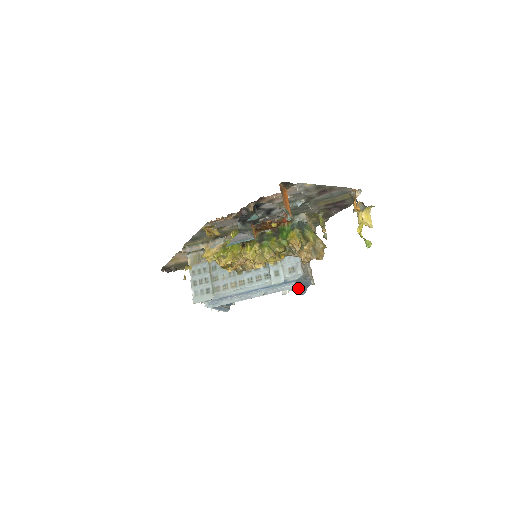
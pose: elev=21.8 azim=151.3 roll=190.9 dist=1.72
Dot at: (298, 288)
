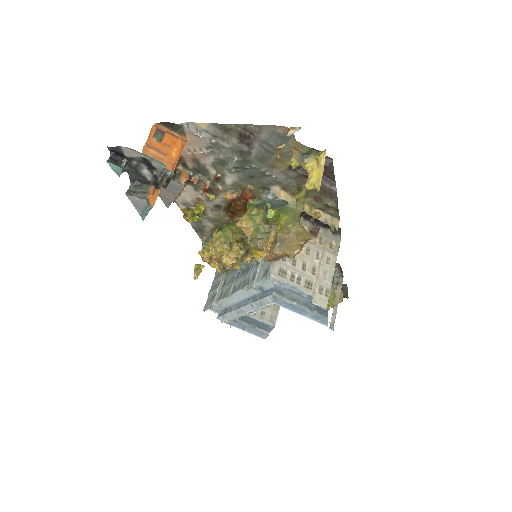
Dot at: (291, 306)
